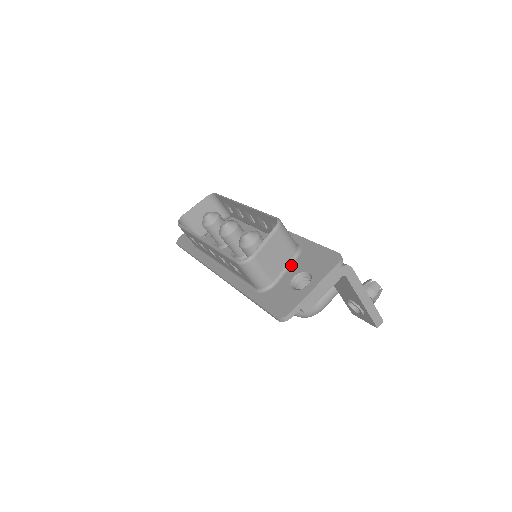
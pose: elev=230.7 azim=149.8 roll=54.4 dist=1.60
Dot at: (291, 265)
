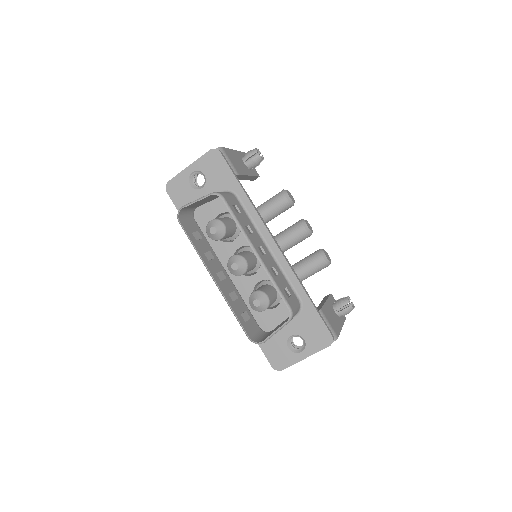
Dot at: (291, 321)
